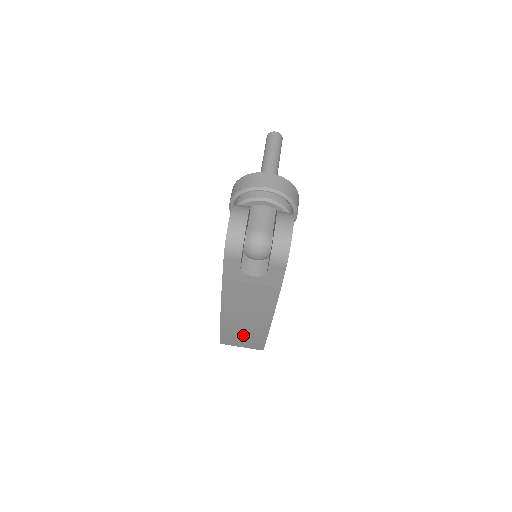
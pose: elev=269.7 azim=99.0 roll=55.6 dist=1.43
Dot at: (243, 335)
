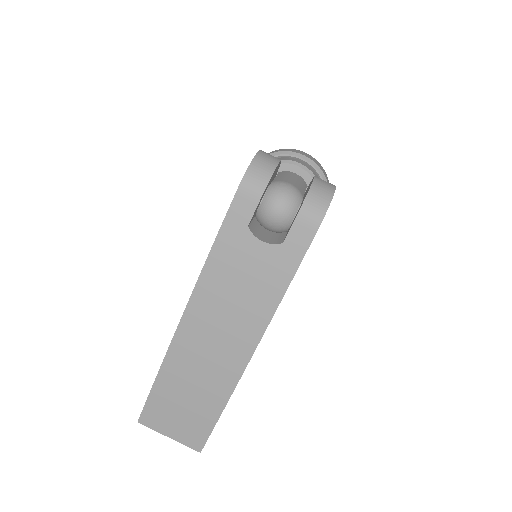
Dot at: (187, 397)
